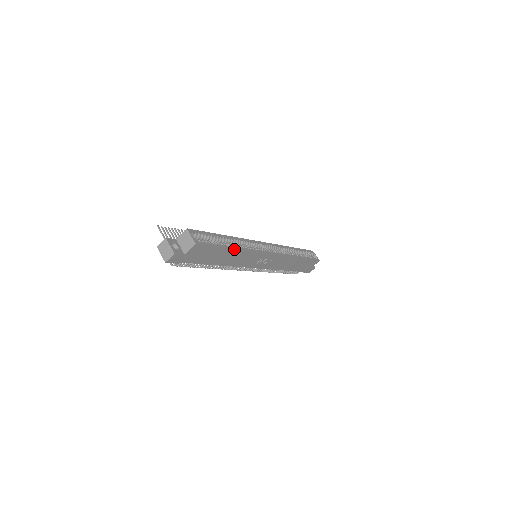
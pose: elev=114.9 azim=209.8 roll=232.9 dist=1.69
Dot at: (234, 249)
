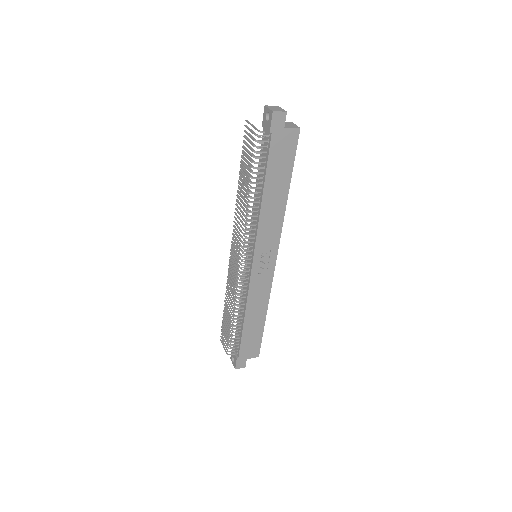
Dot at: (288, 192)
